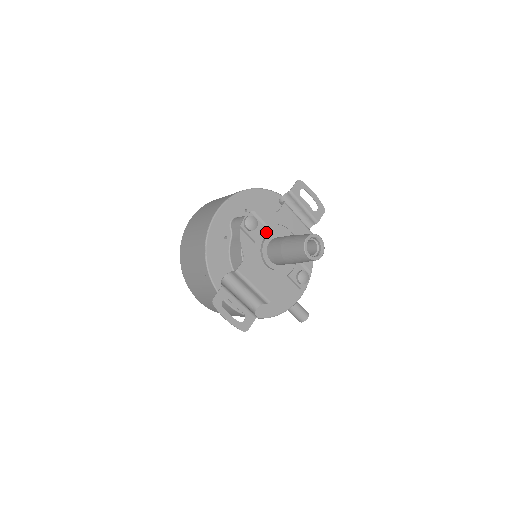
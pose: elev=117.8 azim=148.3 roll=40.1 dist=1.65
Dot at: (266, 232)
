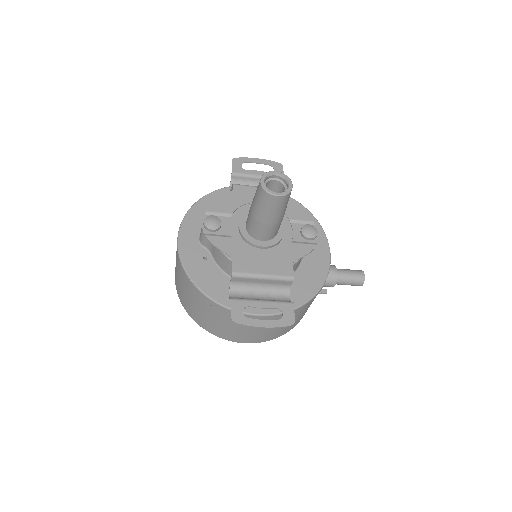
Dot at: (236, 221)
